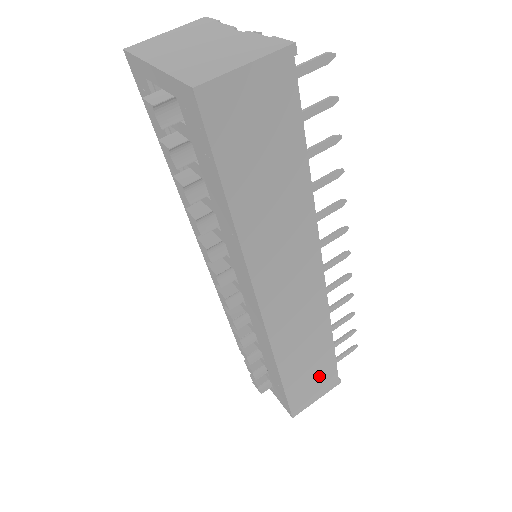
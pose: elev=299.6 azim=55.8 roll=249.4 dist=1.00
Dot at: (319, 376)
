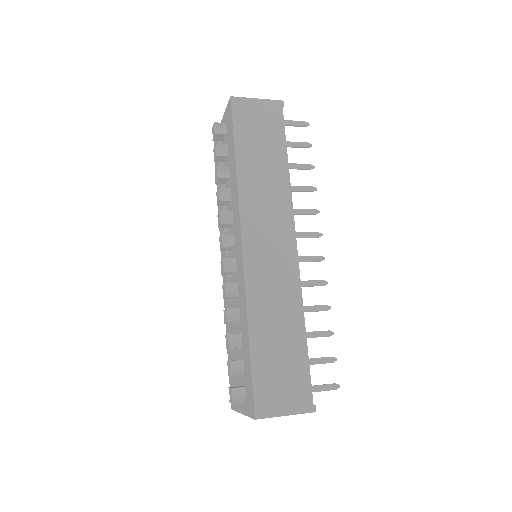
Dot at: (290, 375)
